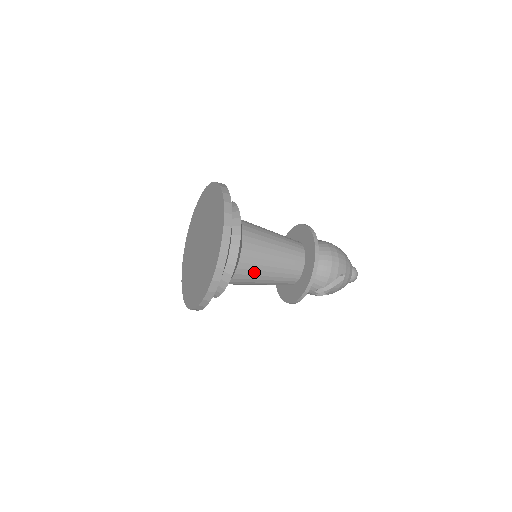
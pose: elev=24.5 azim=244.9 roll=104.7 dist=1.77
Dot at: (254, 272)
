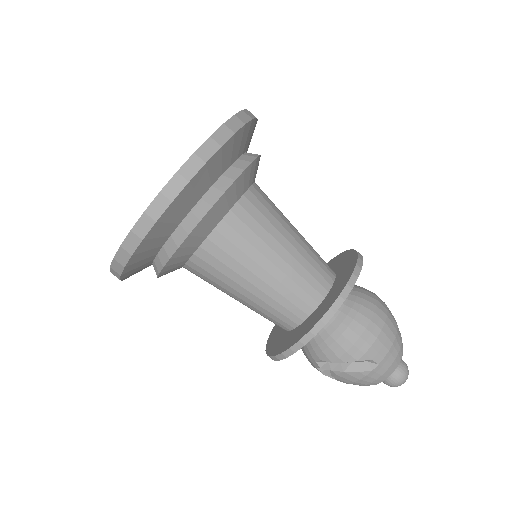
Dot at: (227, 270)
